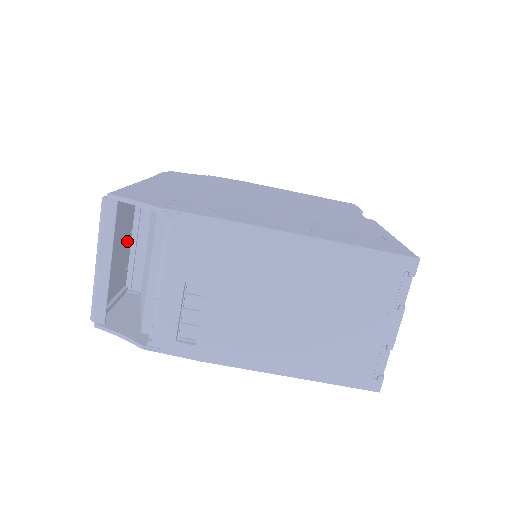
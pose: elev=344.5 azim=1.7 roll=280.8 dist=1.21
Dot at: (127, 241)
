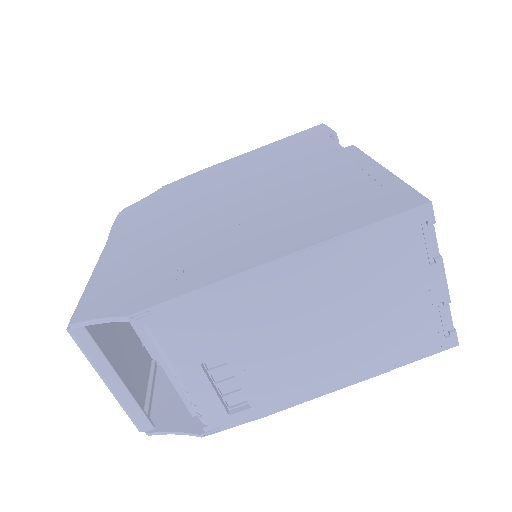
Dot at: (125, 325)
